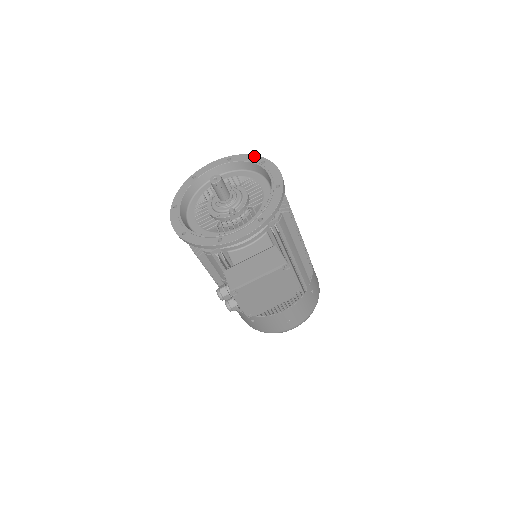
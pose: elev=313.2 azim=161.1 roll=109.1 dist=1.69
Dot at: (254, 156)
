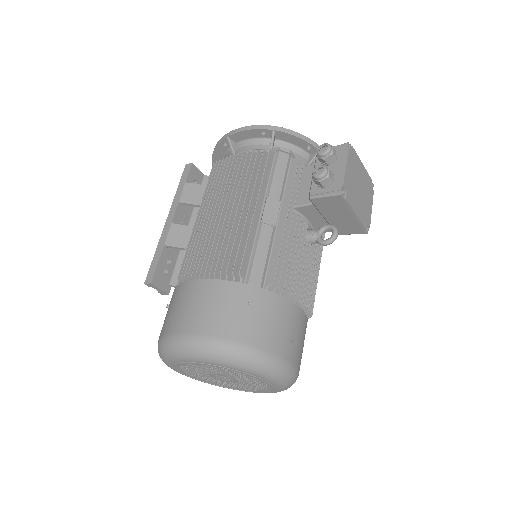
Dot at: occluded
